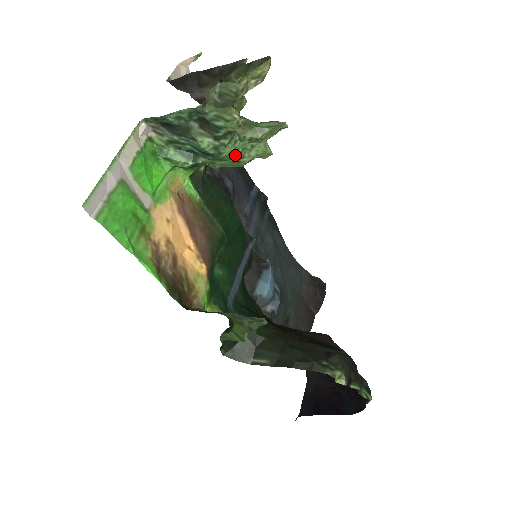
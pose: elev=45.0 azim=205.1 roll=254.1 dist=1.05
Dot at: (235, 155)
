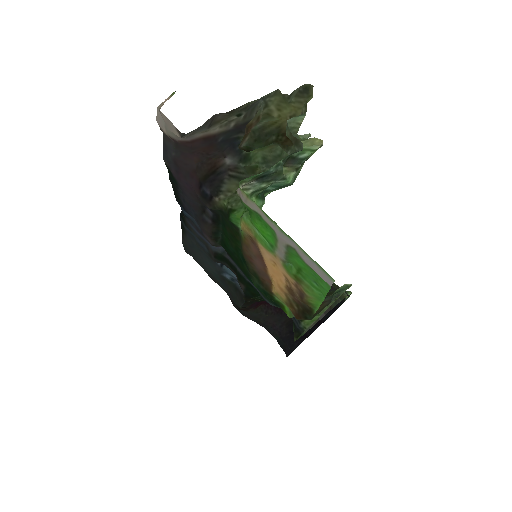
Dot at: occluded
